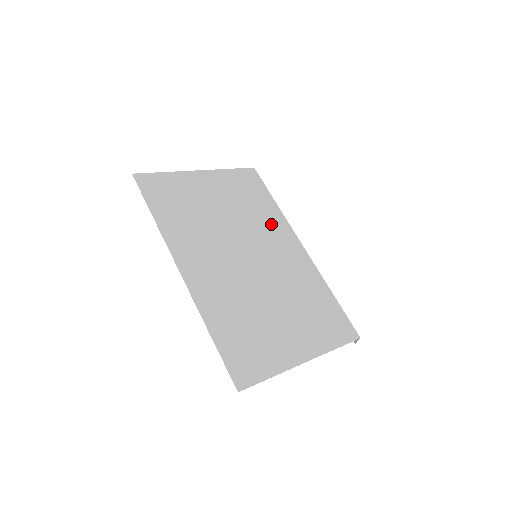
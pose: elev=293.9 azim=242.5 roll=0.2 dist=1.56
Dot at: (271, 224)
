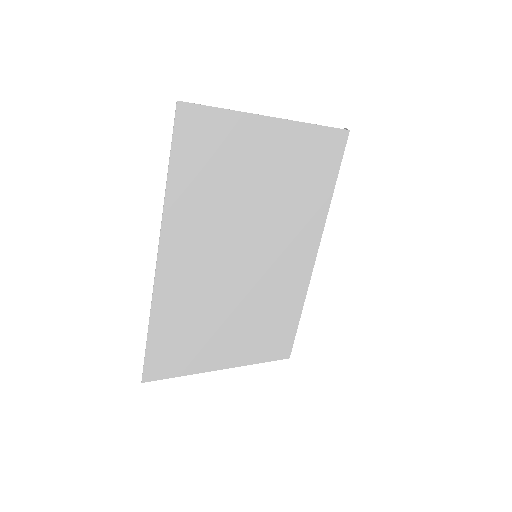
Dot at: (304, 221)
